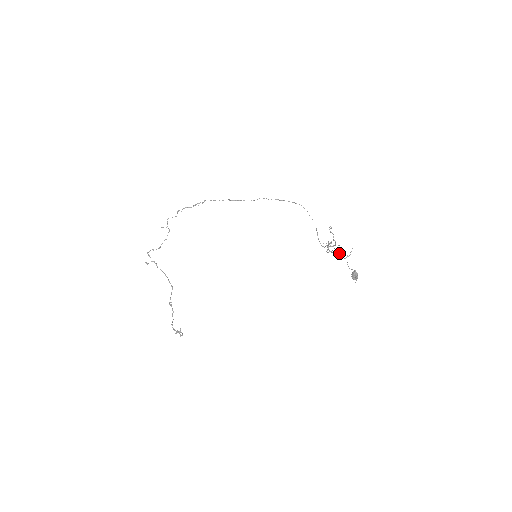
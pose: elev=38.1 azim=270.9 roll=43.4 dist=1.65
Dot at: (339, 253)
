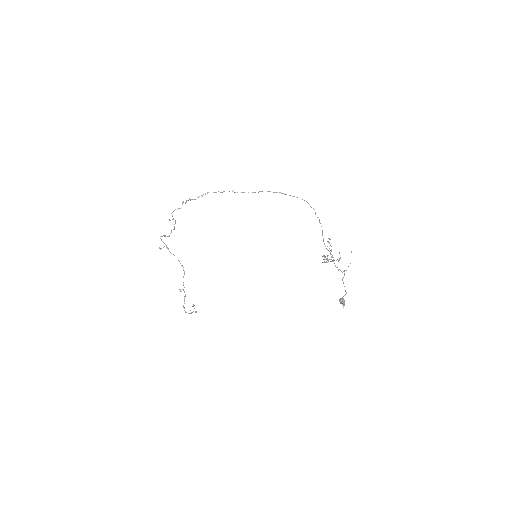
Dot at: occluded
